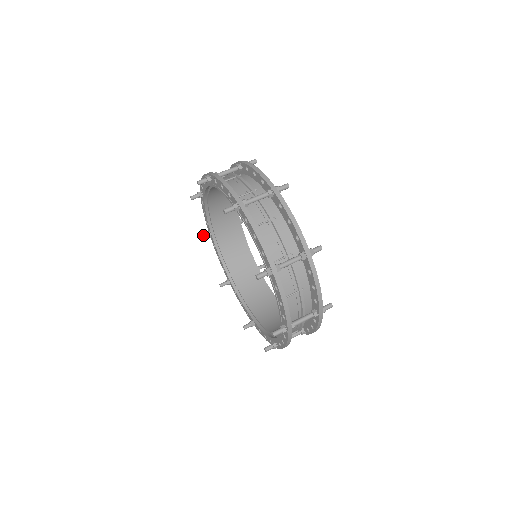
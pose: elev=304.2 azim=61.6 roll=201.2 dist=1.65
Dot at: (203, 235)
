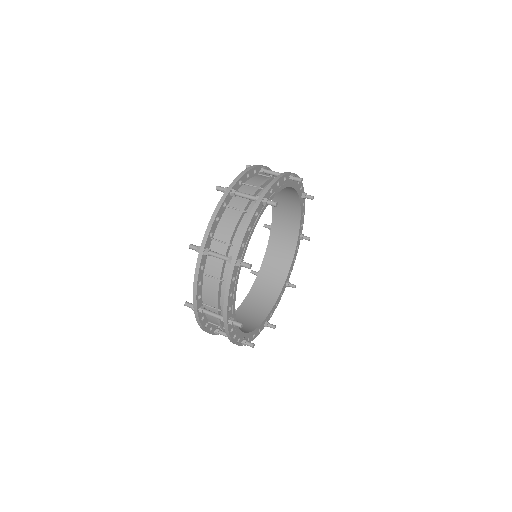
Dot at: occluded
